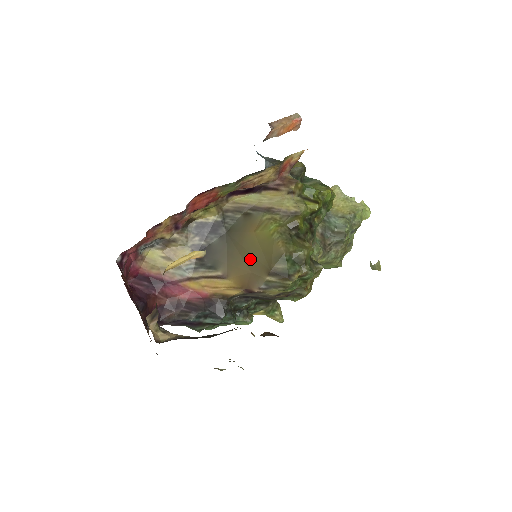
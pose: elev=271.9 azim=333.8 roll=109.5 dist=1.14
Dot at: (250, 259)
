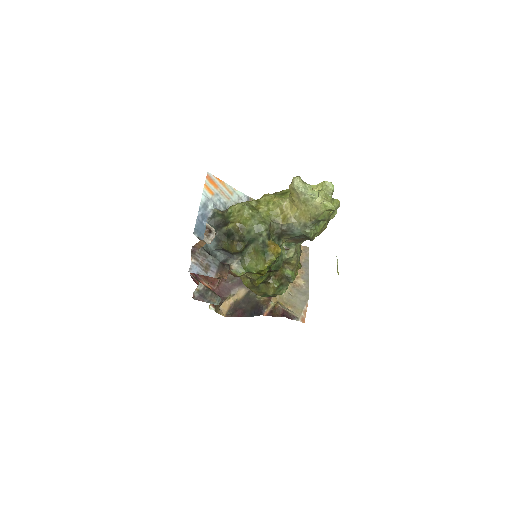
Dot at: occluded
